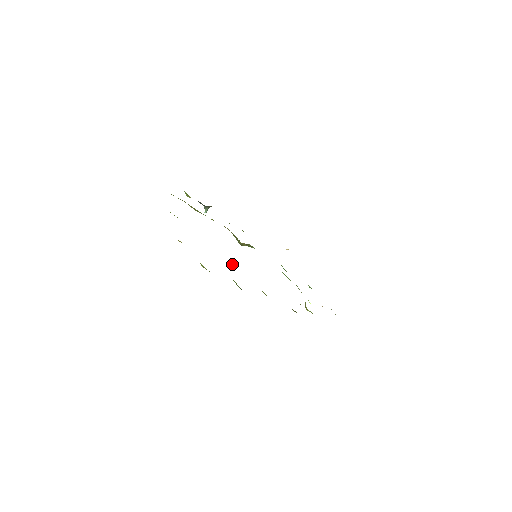
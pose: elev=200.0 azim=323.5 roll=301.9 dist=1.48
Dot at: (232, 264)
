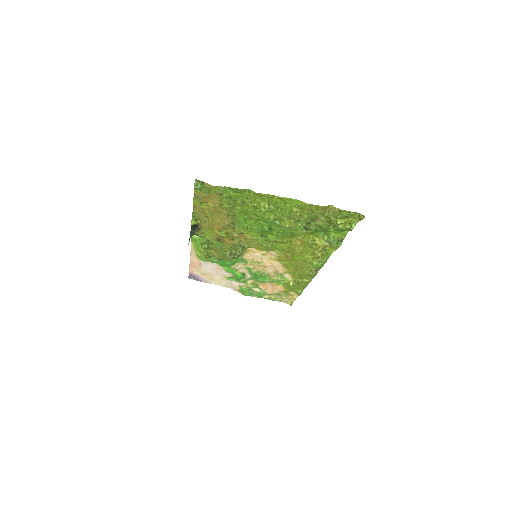
Dot at: (308, 237)
